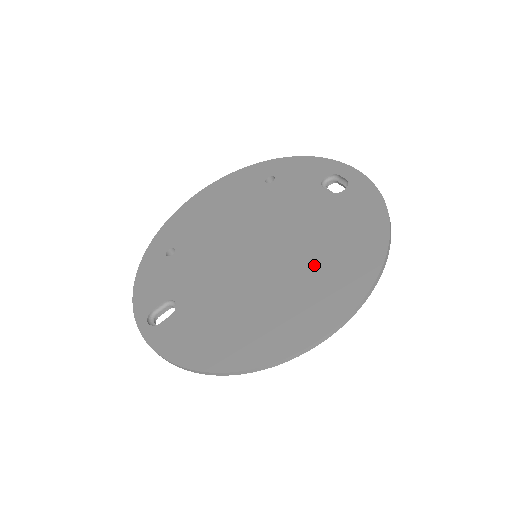
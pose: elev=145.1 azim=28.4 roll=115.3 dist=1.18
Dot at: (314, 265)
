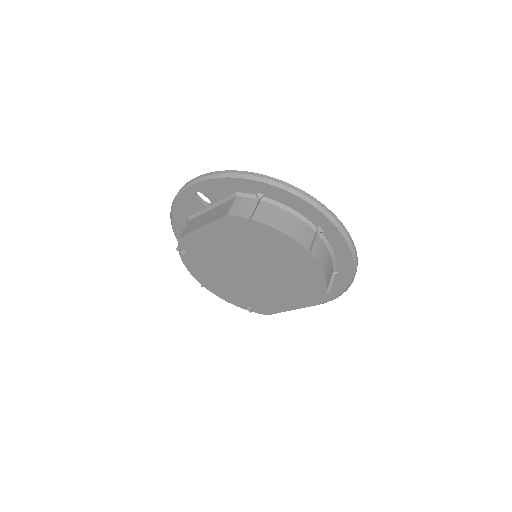
Dot at: occluded
